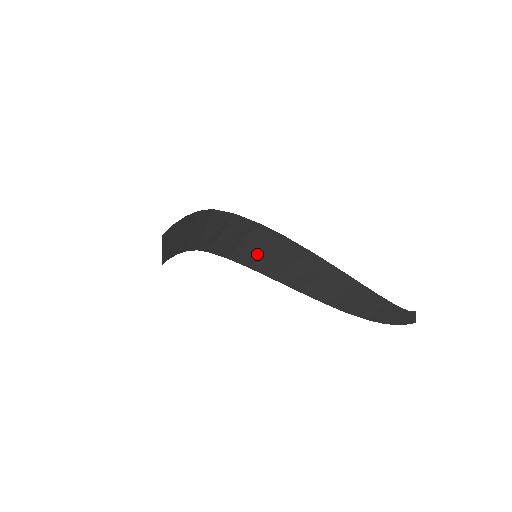
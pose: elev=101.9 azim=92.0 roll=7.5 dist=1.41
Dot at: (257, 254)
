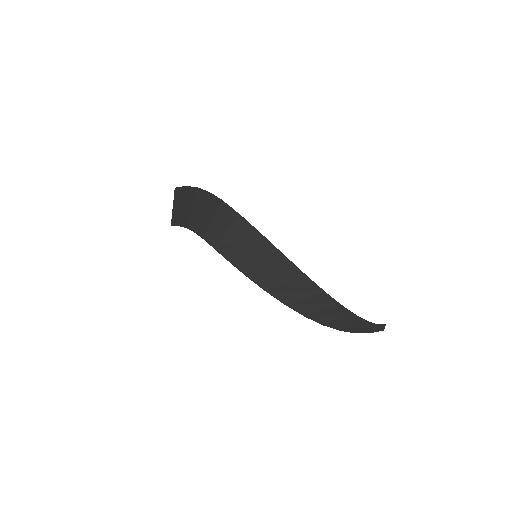
Dot at: (255, 265)
